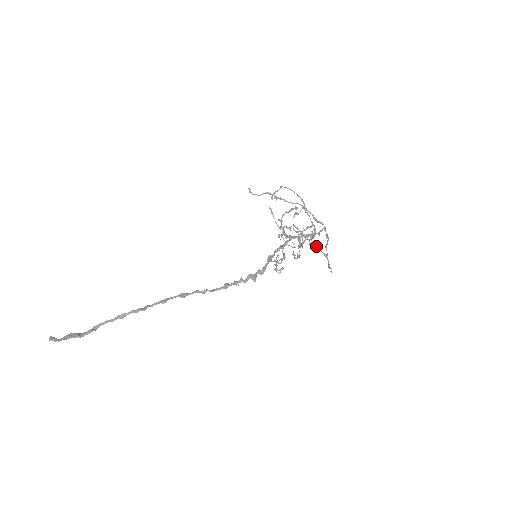
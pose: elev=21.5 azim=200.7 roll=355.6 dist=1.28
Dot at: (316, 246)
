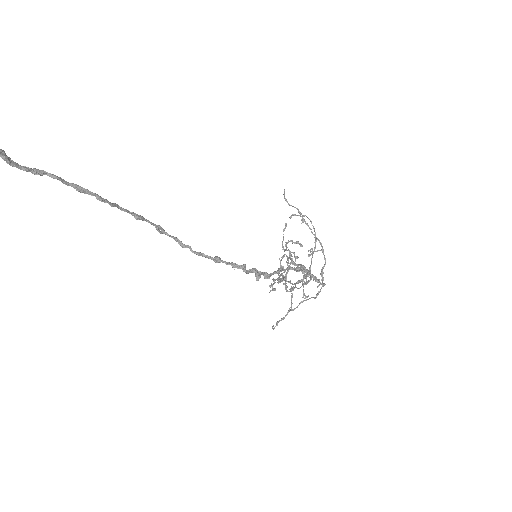
Dot at: (304, 294)
